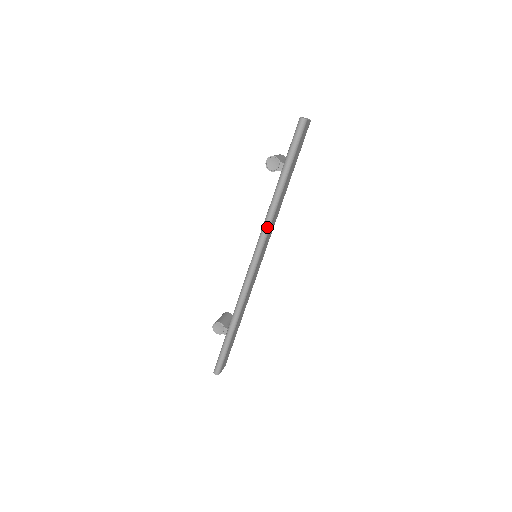
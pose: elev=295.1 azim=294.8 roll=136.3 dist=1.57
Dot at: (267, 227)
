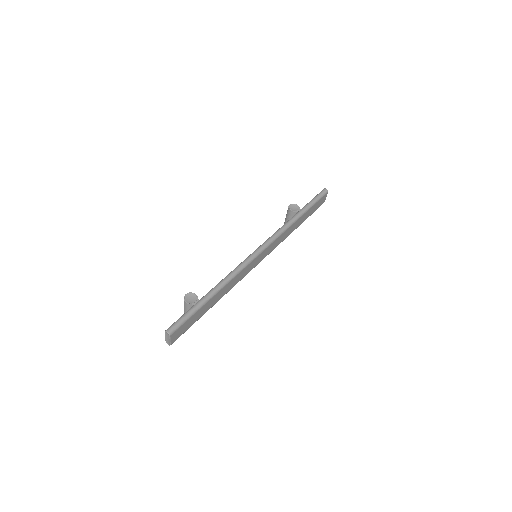
Dot at: (280, 232)
